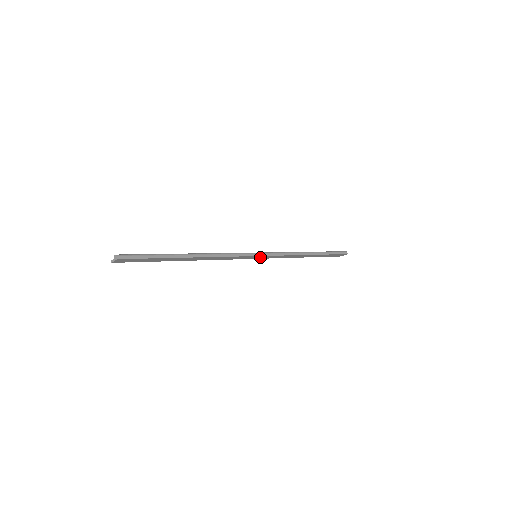
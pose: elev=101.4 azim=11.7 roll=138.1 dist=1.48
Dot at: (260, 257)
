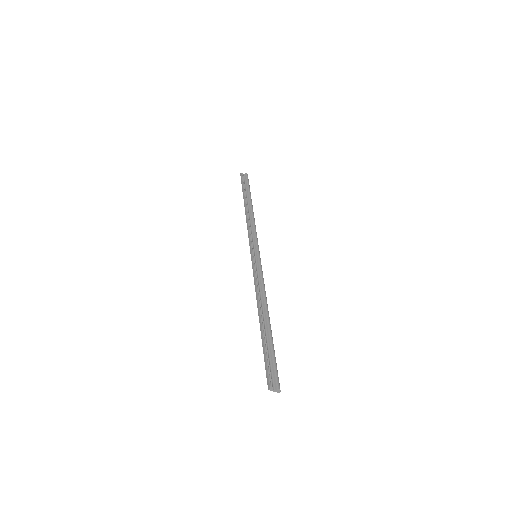
Dot at: (254, 252)
